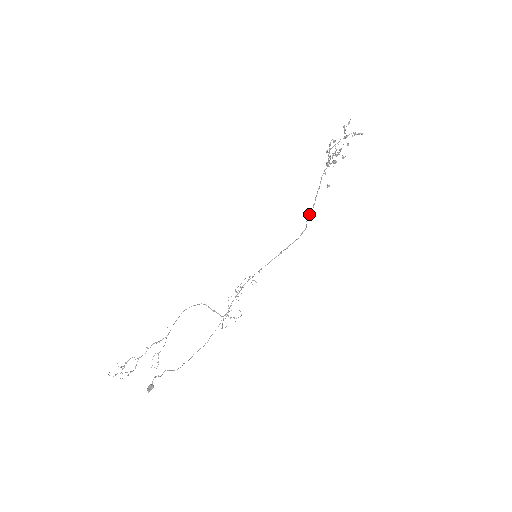
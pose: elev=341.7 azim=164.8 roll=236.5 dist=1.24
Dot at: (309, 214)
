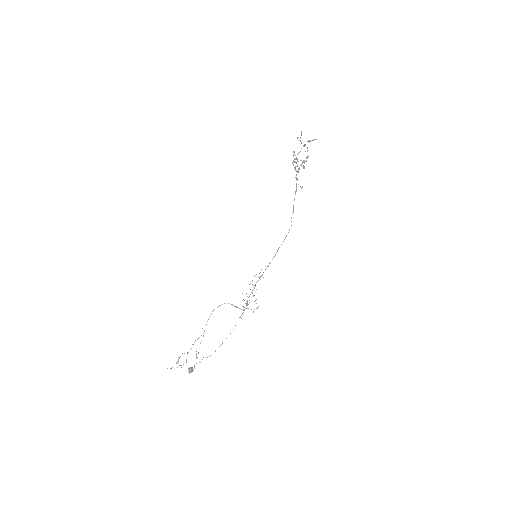
Dot at: (292, 213)
